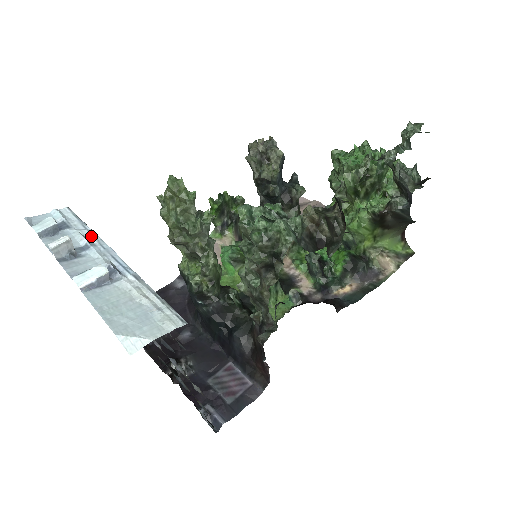
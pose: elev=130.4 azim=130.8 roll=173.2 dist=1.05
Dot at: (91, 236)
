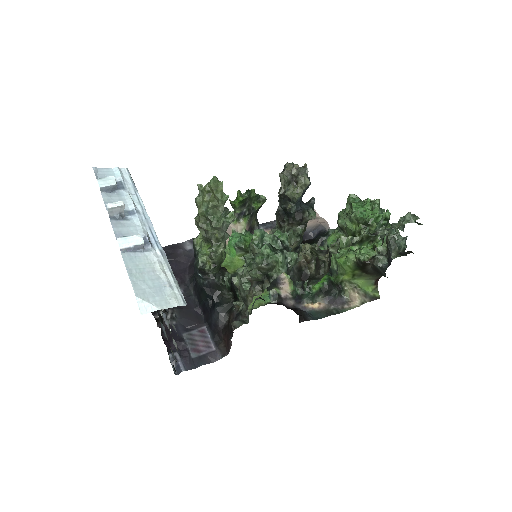
Dot at: (138, 203)
